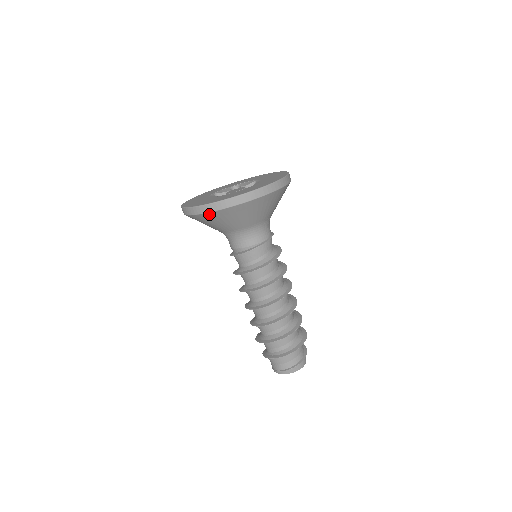
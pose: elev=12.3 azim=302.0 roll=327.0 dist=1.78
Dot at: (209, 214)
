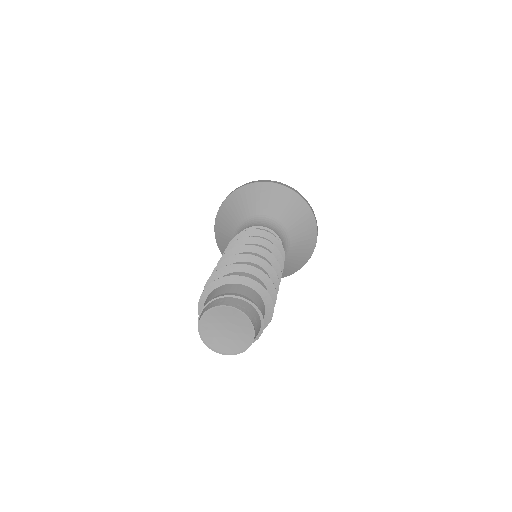
Dot at: (219, 214)
